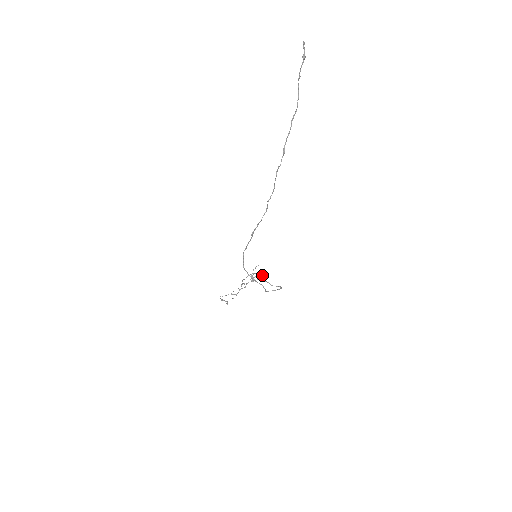
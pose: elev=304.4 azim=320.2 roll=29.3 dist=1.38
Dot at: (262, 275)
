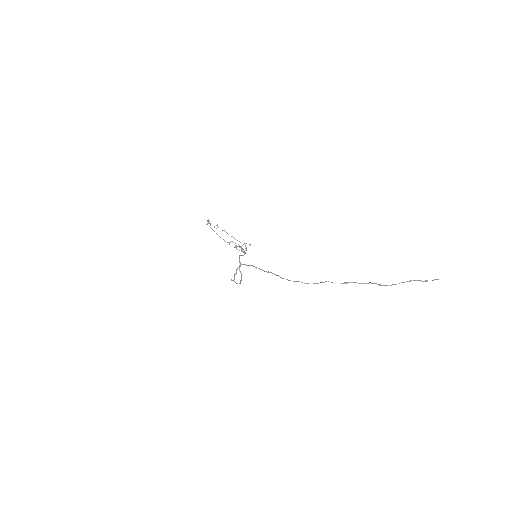
Dot at: occluded
